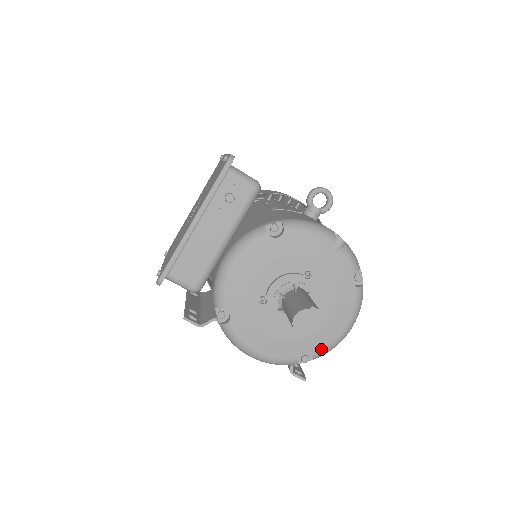
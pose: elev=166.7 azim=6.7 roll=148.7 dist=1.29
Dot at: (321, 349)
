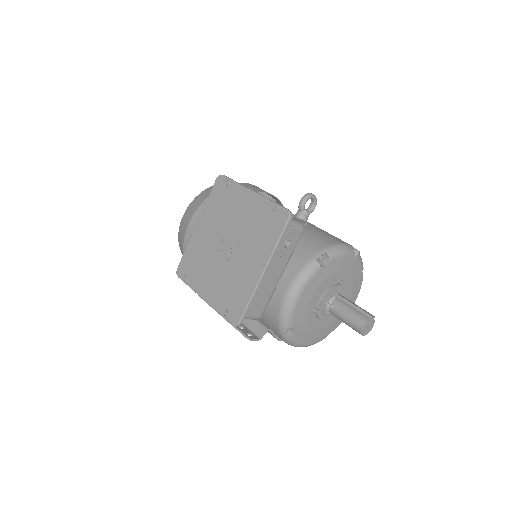
Dot at: (340, 323)
